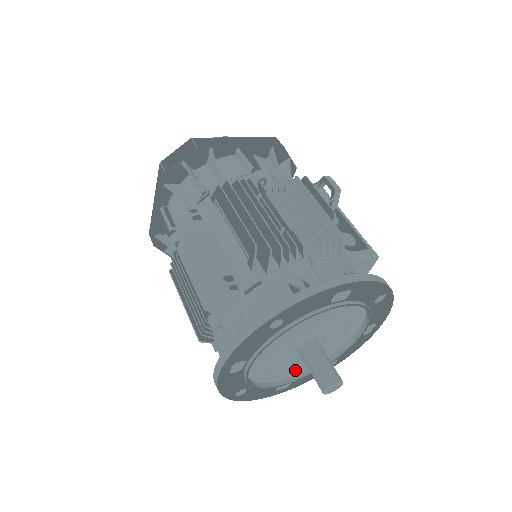
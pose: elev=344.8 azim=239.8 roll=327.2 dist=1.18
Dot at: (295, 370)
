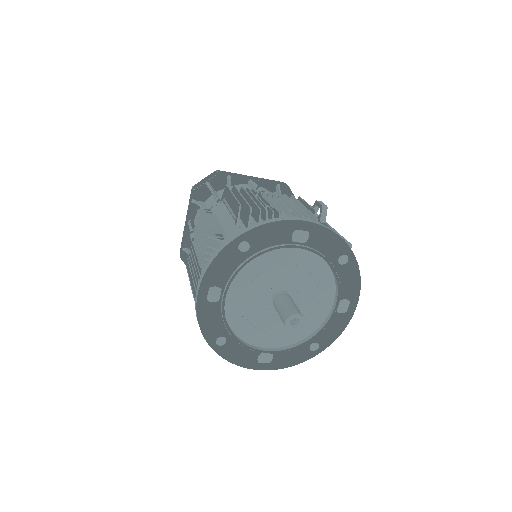
Dot at: (275, 338)
